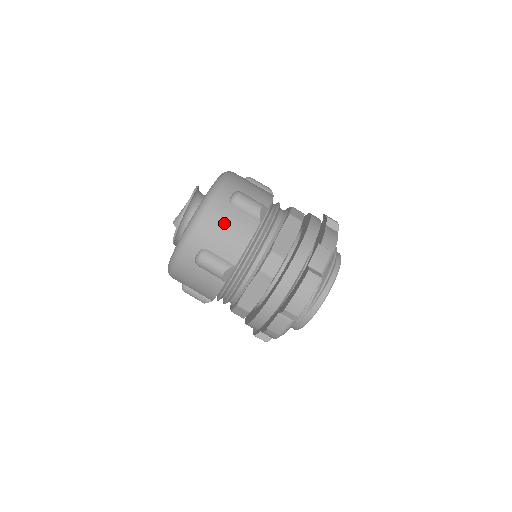
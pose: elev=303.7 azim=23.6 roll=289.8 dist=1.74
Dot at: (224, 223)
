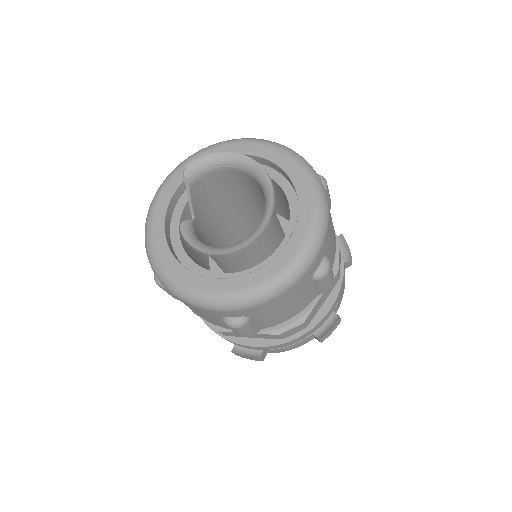
Dot at: (292, 301)
